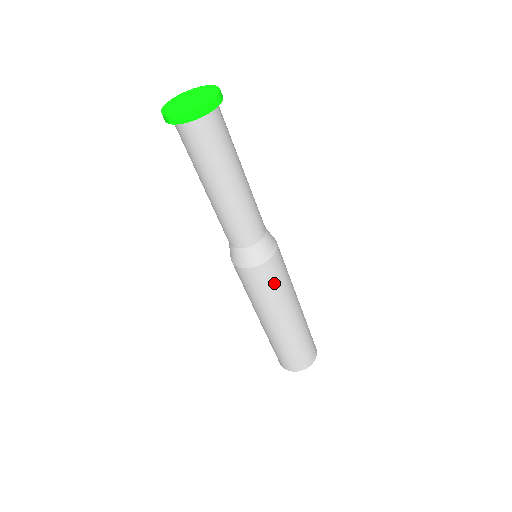
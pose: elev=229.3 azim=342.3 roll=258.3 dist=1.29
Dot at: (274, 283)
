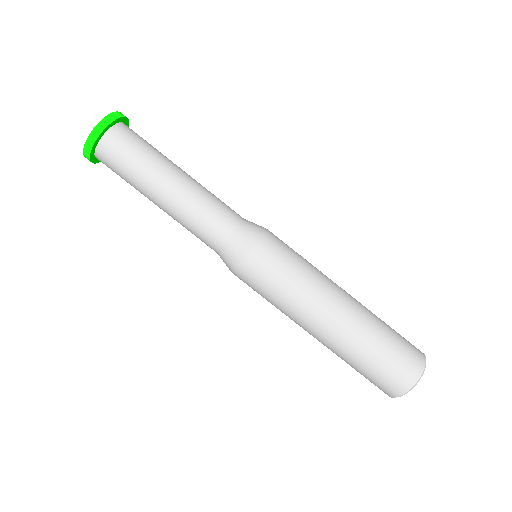
Dot at: (292, 252)
